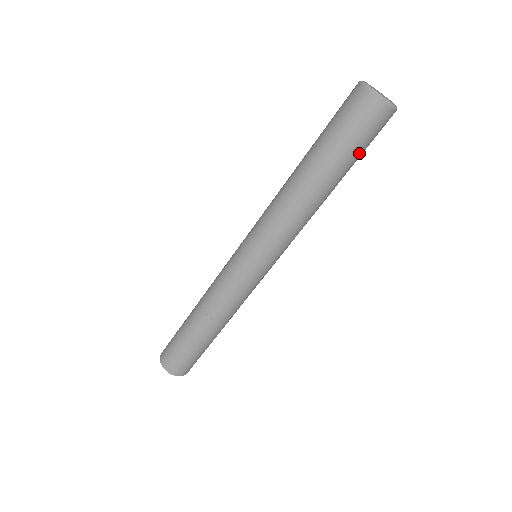
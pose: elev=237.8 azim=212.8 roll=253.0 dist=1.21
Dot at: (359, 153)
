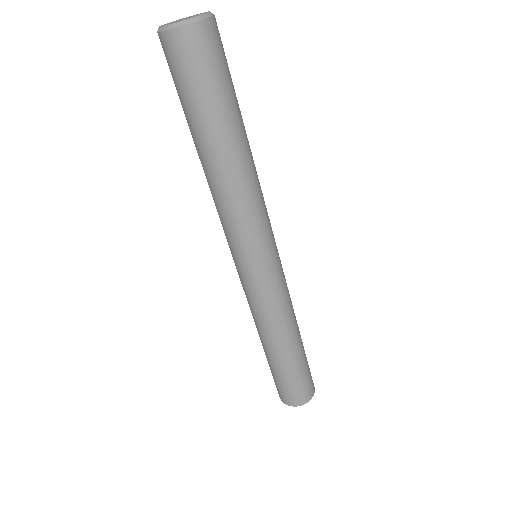
Dot at: (229, 87)
